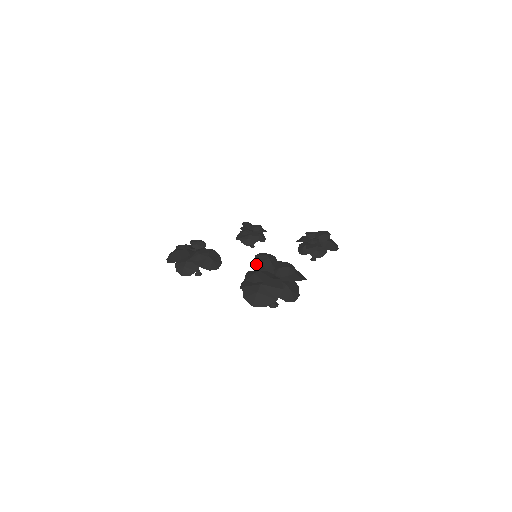
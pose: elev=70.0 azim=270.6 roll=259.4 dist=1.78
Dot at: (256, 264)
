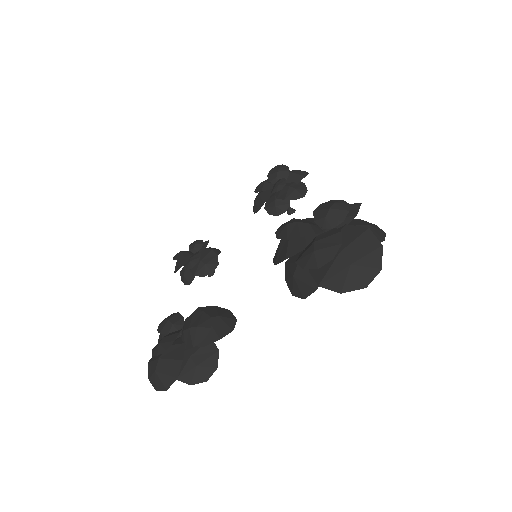
Dot at: (285, 251)
